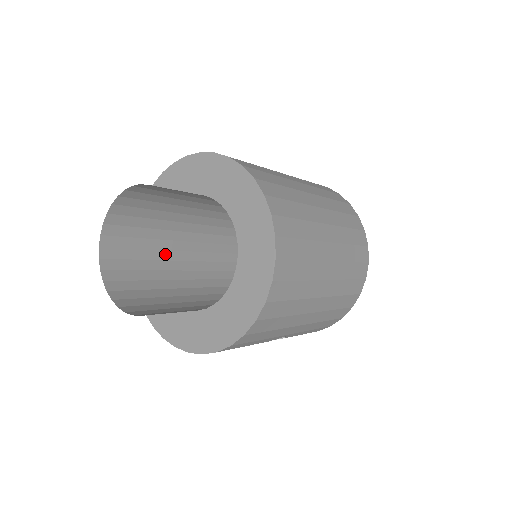
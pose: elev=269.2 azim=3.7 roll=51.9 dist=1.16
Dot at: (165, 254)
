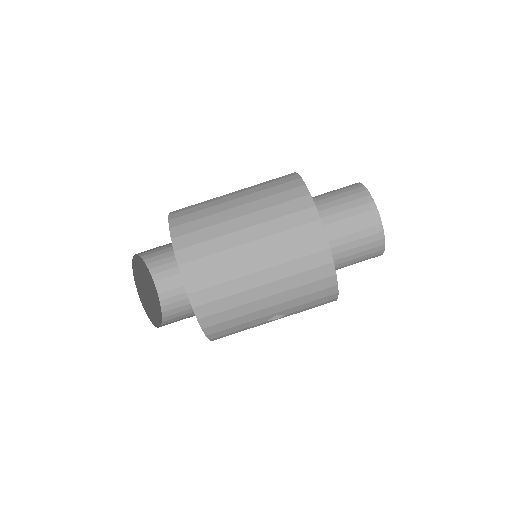
Dot at: occluded
